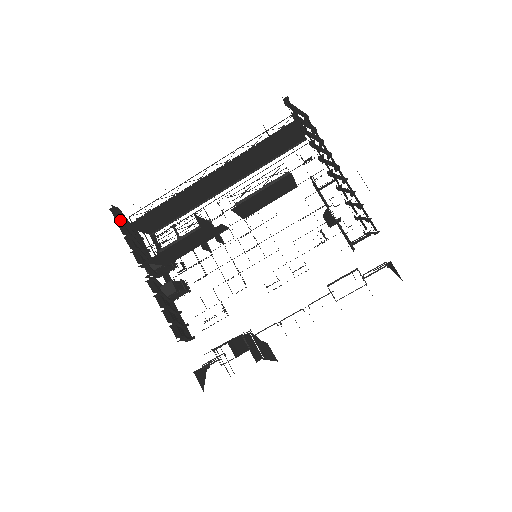
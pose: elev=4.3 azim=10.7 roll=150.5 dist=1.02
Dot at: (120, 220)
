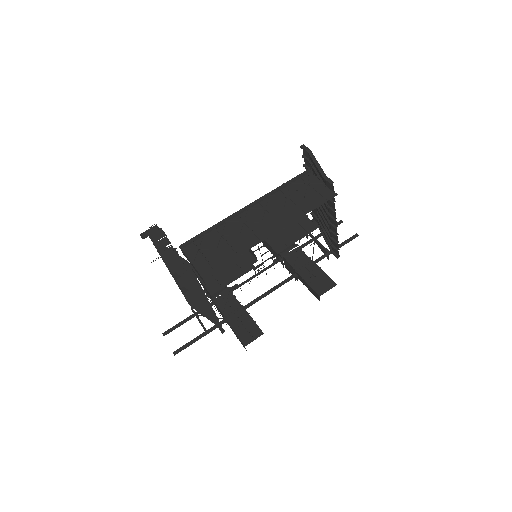
Dot at: (196, 276)
